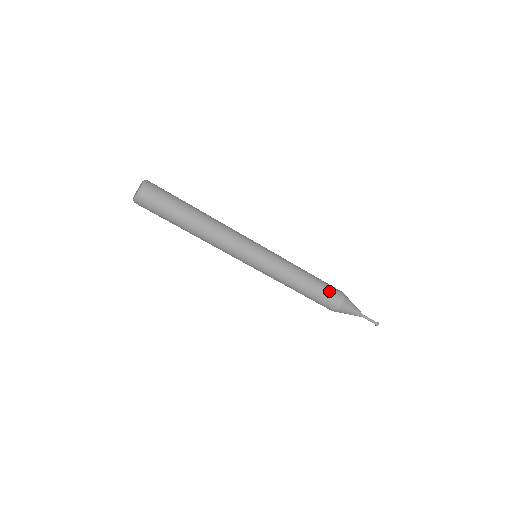
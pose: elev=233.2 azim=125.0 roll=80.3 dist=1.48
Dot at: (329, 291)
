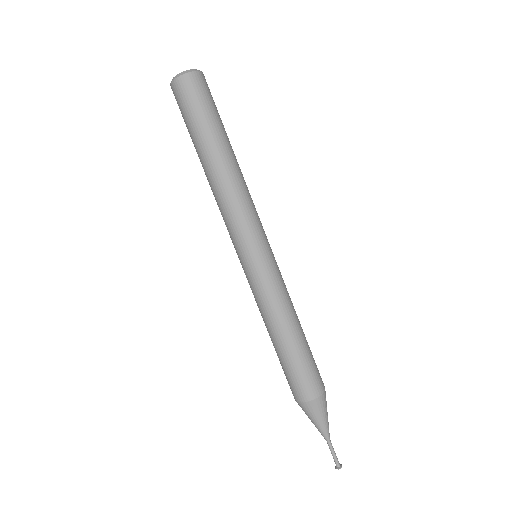
Dot at: (314, 365)
